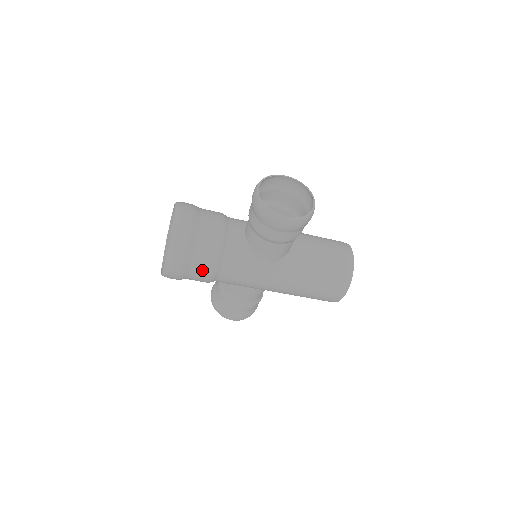
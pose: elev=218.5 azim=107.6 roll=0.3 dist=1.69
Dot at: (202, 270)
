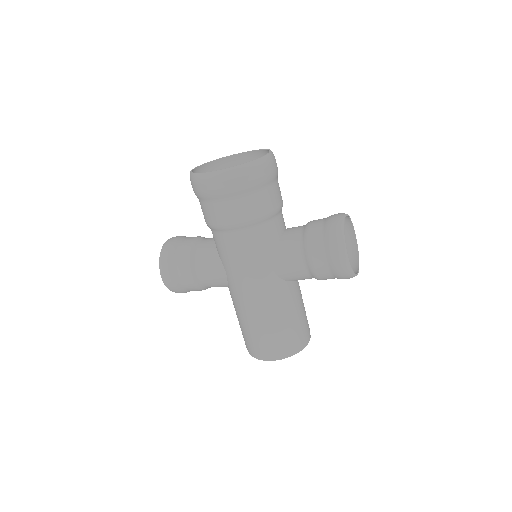
Dot at: (234, 211)
